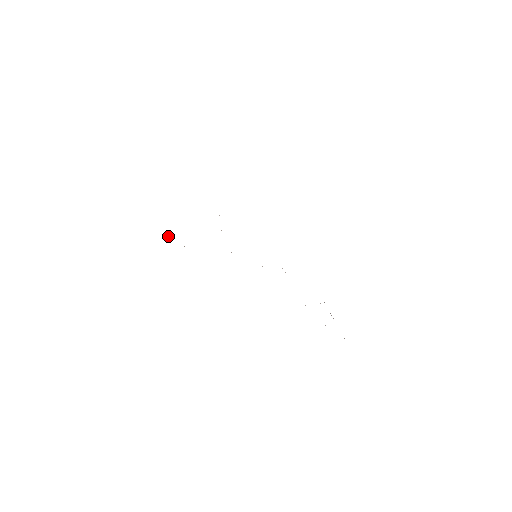
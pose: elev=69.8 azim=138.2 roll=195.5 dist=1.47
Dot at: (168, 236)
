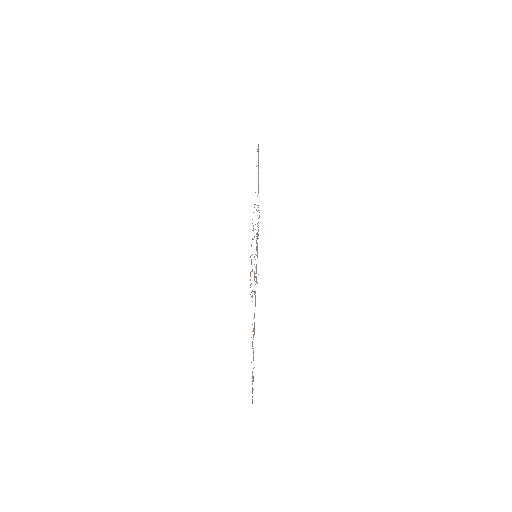
Dot at: occluded
